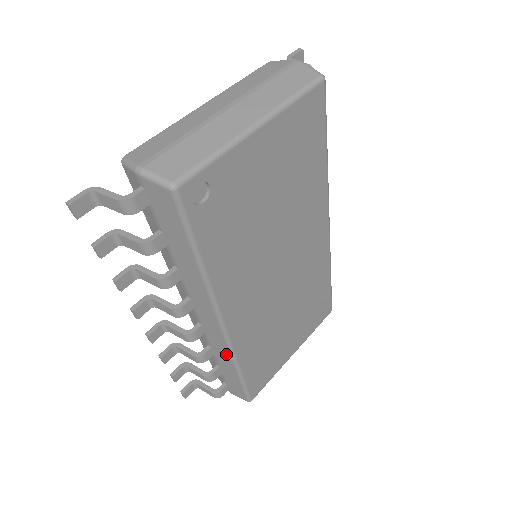
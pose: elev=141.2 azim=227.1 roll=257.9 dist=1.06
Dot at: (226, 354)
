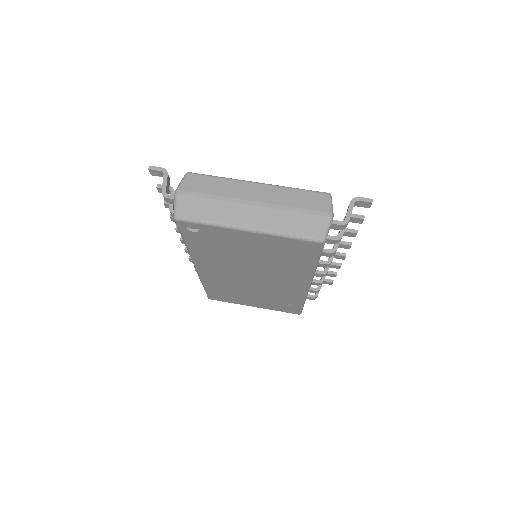
Dot at: occluded
